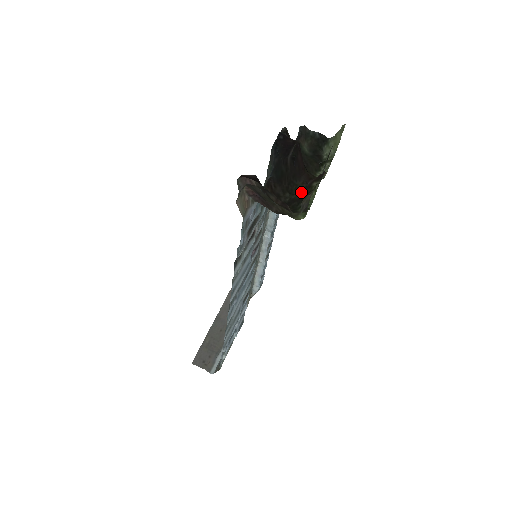
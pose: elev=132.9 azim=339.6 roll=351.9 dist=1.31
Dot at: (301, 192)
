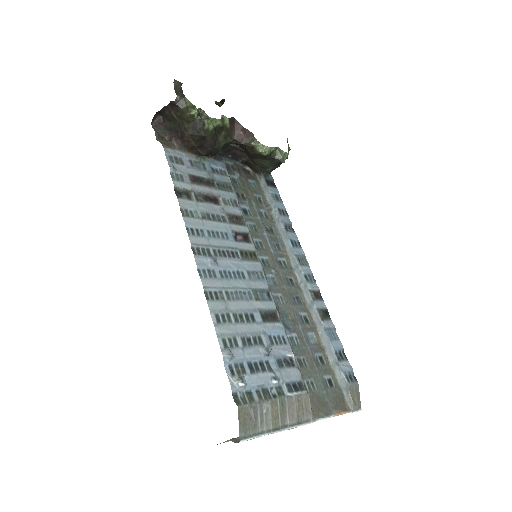
Dot at: (225, 139)
